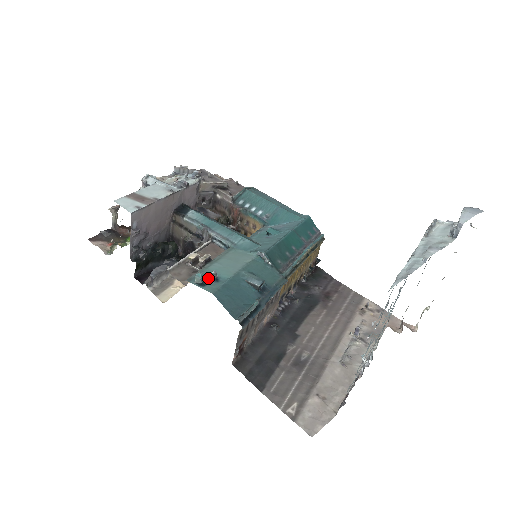
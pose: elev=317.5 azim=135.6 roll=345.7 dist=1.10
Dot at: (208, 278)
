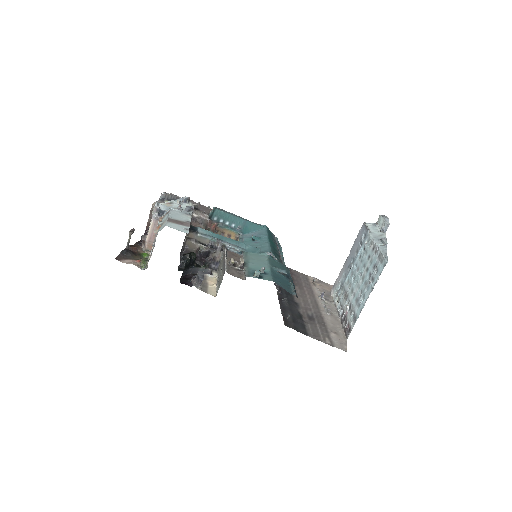
Dot at: occluded
